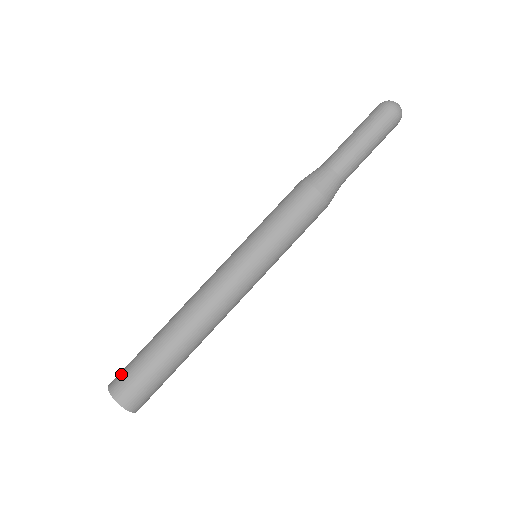
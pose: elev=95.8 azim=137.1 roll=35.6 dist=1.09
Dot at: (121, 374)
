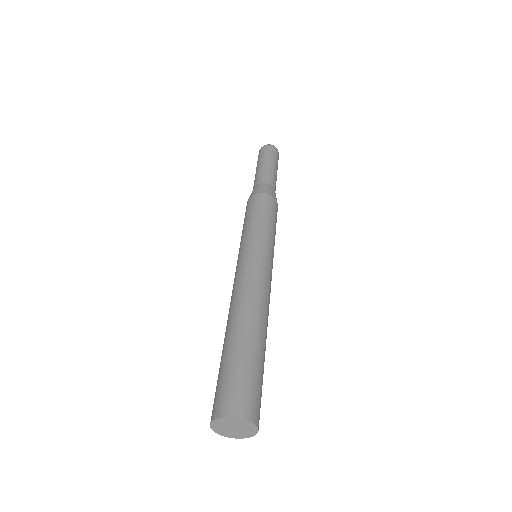
Dot at: occluded
